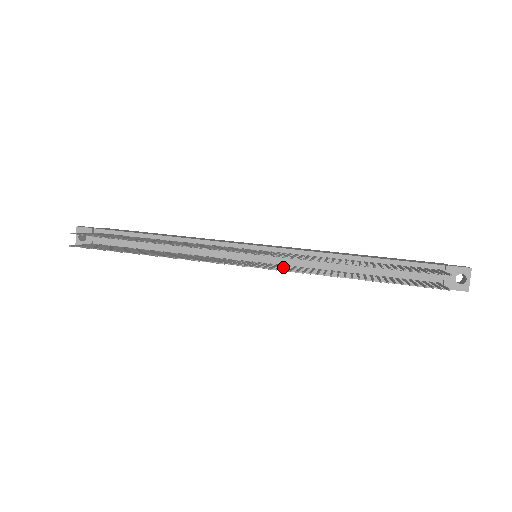
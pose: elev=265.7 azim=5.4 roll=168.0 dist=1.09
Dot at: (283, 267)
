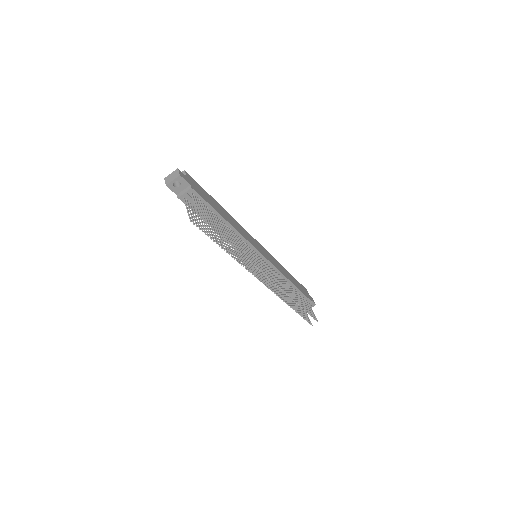
Dot at: occluded
